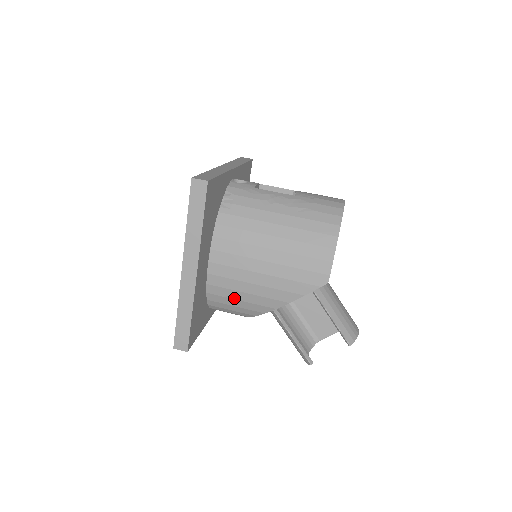
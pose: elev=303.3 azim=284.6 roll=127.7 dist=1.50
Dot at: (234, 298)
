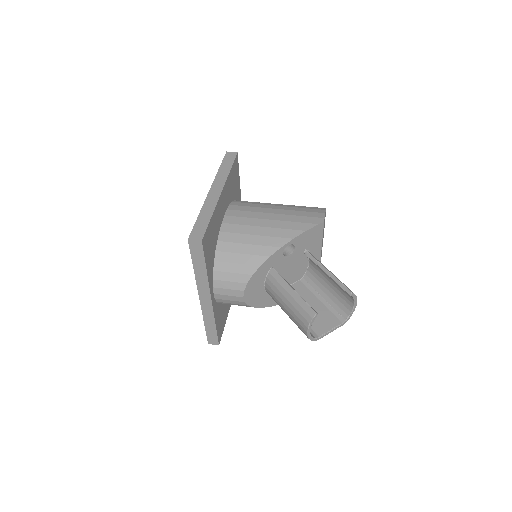
Dot at: (243, 242)
